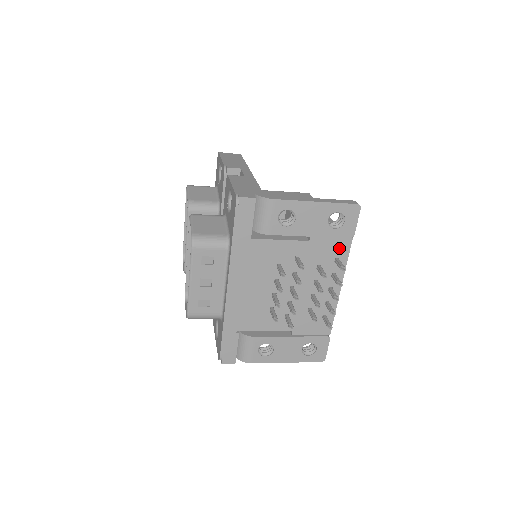
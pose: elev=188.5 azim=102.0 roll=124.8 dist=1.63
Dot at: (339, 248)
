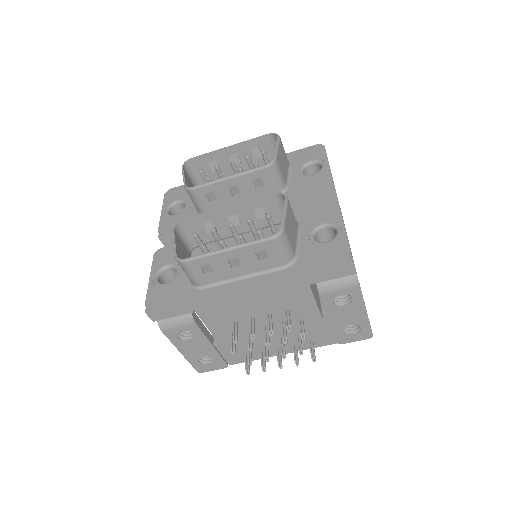
Dot at: (324, 339)
